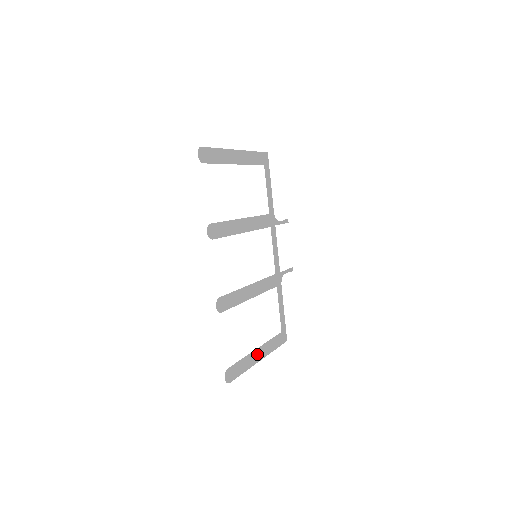
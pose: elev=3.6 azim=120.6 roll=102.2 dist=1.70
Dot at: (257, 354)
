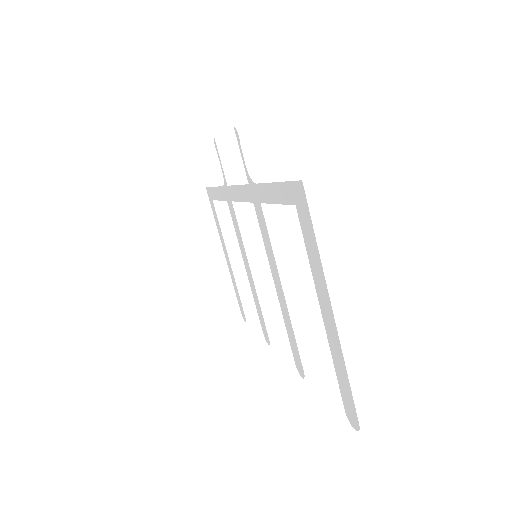
Dot at: (228, 261)
